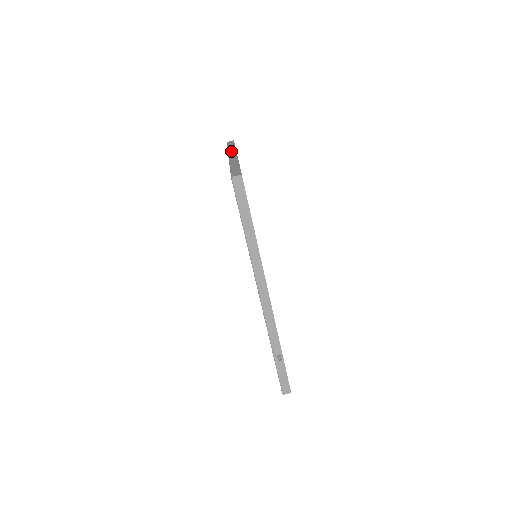
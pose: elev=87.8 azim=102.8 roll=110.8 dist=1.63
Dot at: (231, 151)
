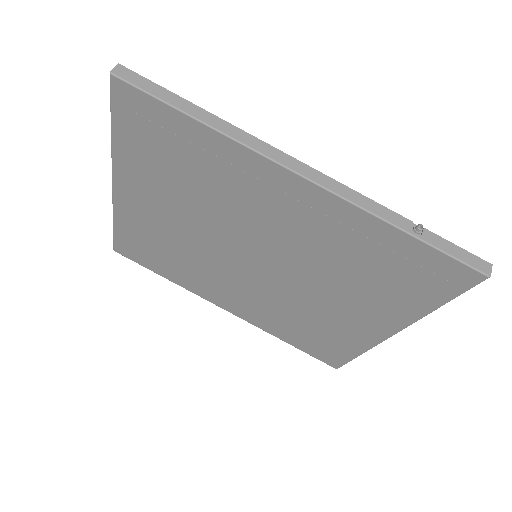
Dot at: occluded
